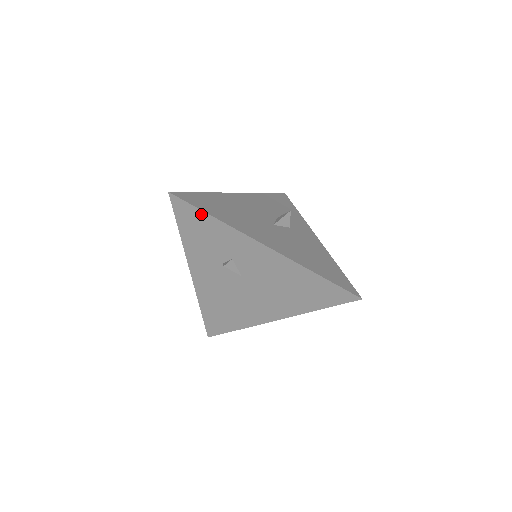
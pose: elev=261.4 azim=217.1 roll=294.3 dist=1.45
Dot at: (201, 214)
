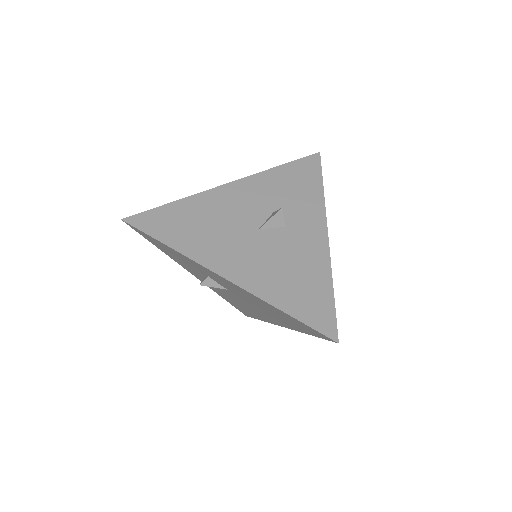
Dot at: (156, 240)
